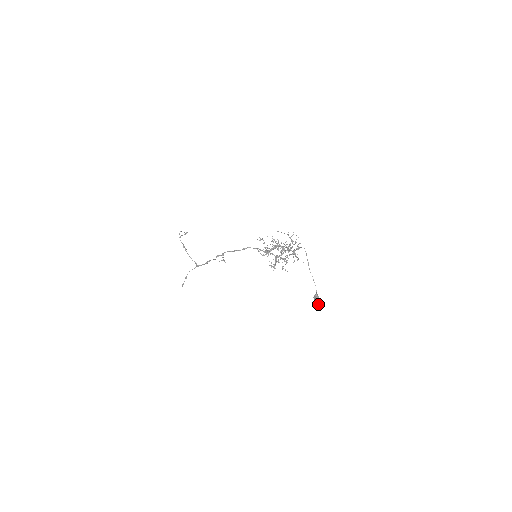
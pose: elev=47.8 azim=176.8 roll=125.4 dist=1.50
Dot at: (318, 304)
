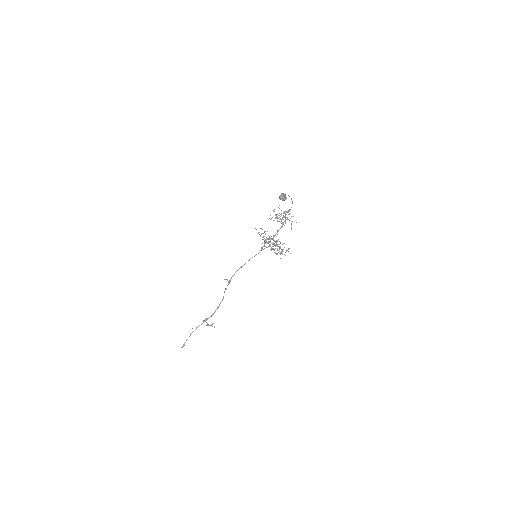
Dot at: (282, 193)
